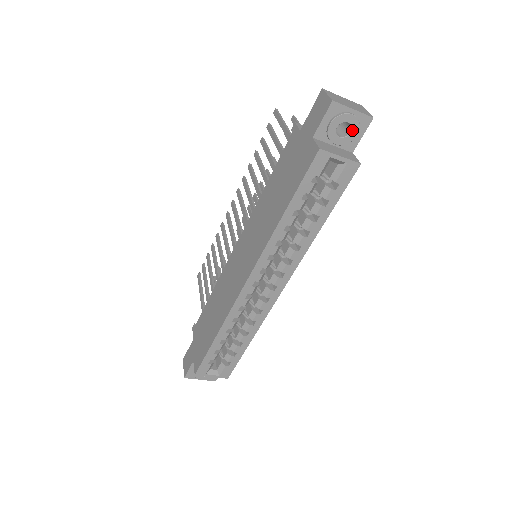
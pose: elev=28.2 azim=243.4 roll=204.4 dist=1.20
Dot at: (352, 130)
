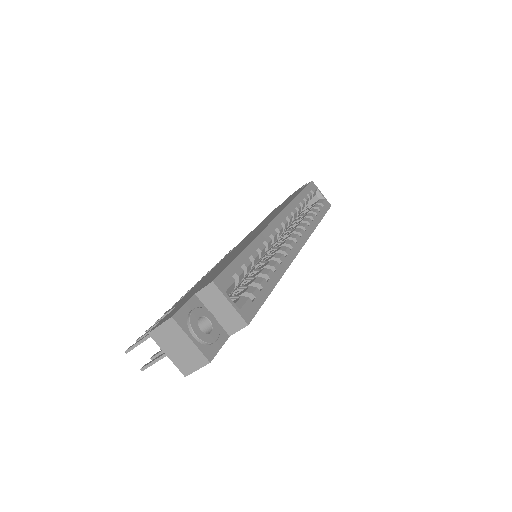
Dot at: occluded
